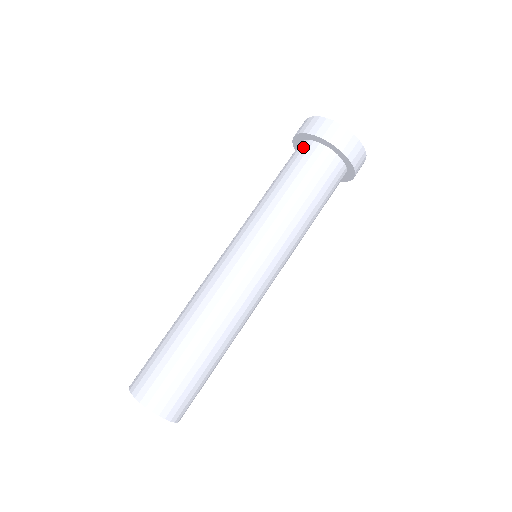
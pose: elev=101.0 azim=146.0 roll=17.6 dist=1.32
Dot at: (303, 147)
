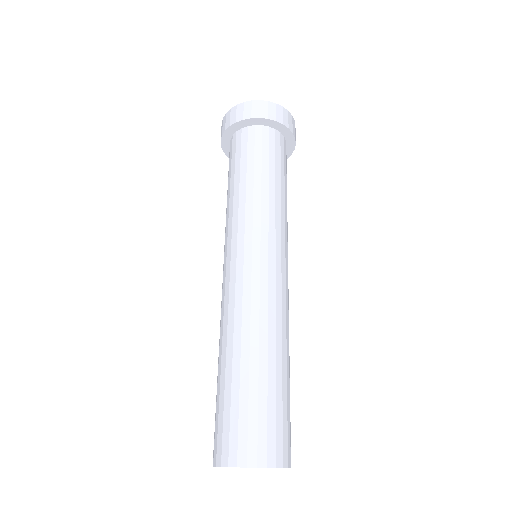
Dot at: (254, 133)
